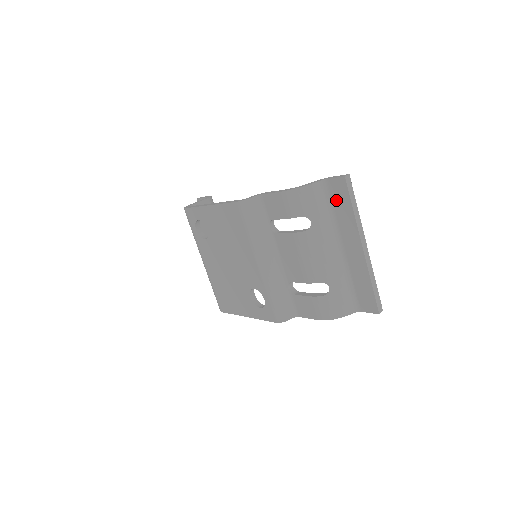
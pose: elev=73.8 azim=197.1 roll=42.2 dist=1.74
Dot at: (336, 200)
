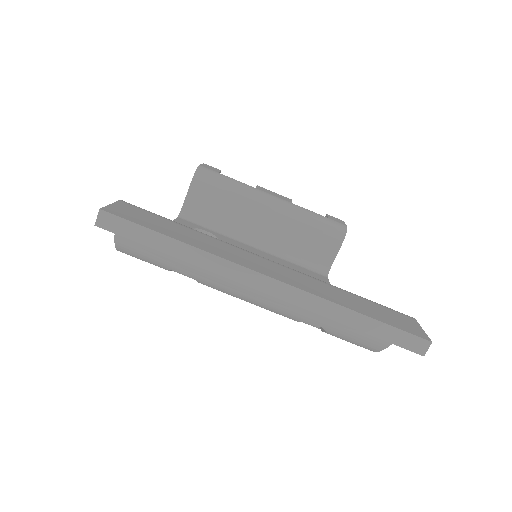
Dot at: occluded
